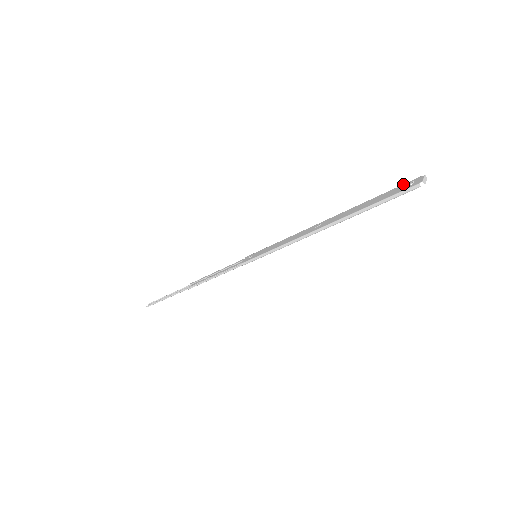
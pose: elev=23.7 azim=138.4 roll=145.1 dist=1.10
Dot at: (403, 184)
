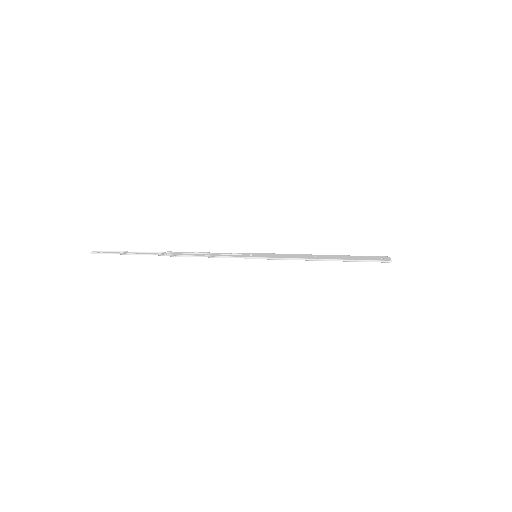
Dot at: (377, 256)
